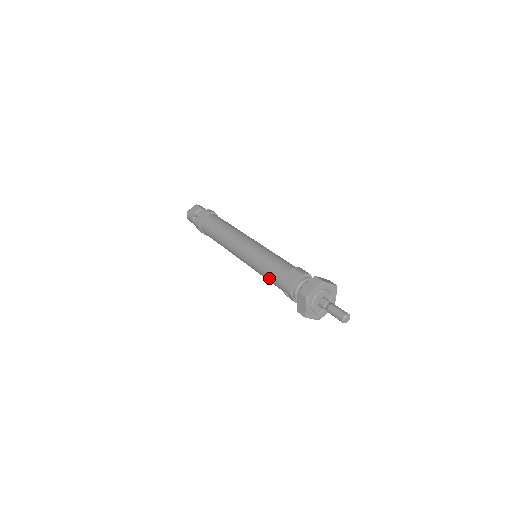
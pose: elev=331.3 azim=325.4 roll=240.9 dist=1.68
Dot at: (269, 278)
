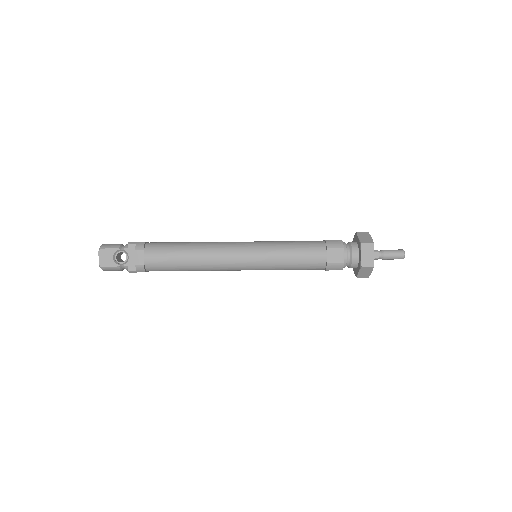
Dot at: (302, 269)
